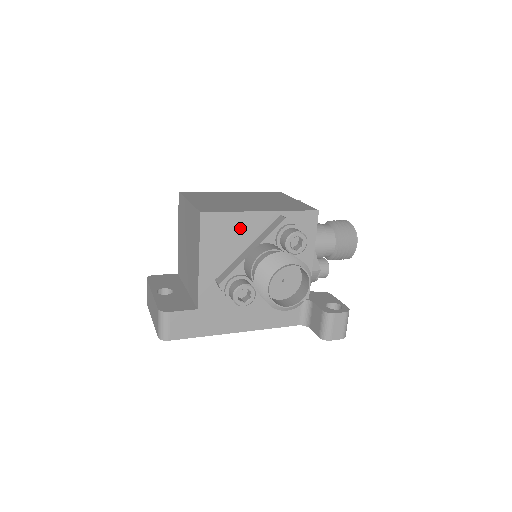
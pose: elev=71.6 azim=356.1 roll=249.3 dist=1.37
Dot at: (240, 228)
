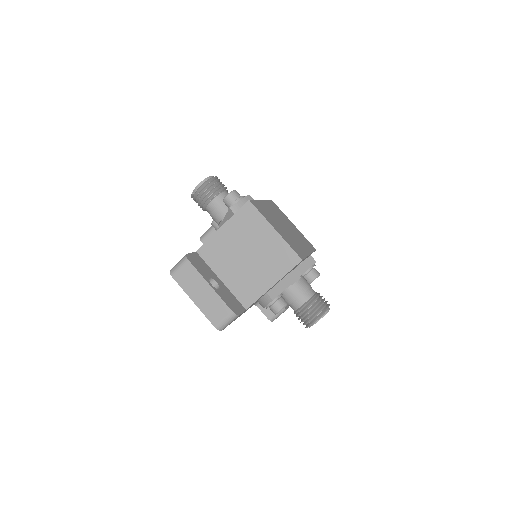
Dot at: occluded
